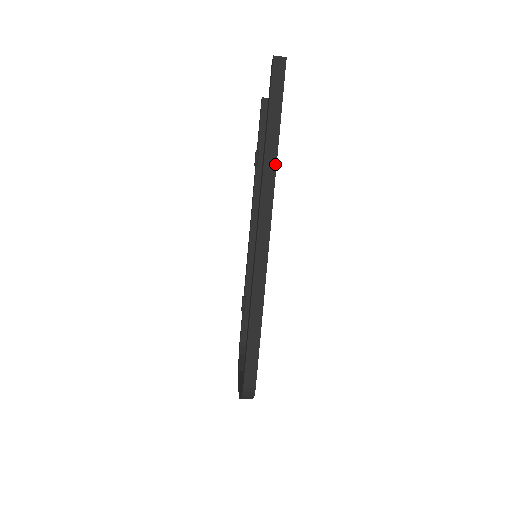
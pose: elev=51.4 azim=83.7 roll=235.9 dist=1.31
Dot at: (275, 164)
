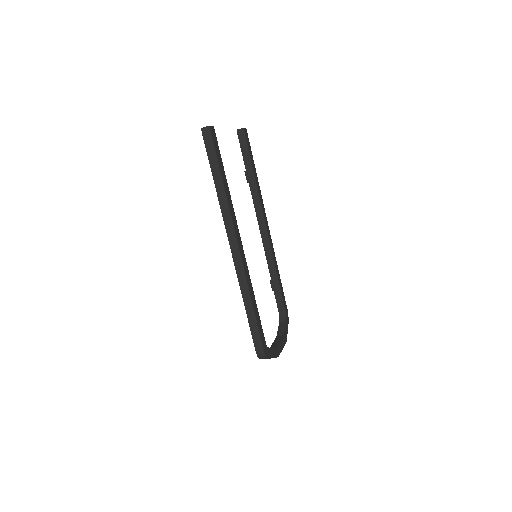
Dot at: (227, 202)
